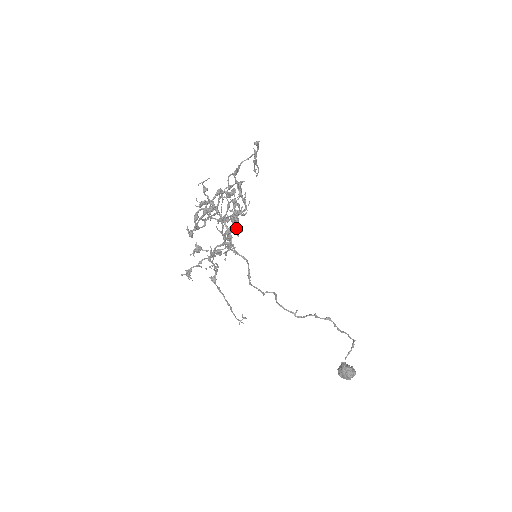
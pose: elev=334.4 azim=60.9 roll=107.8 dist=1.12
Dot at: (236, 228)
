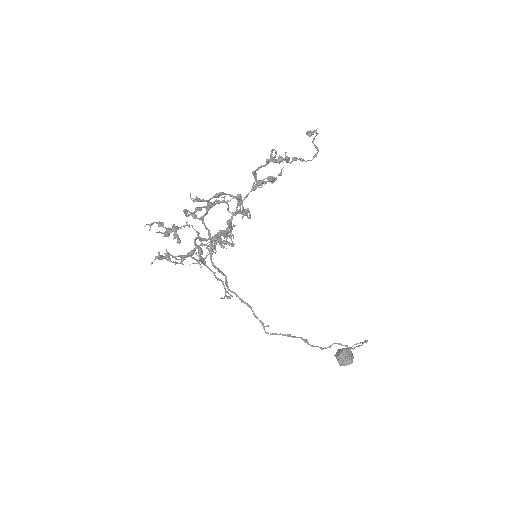
Dot at: (197, 261)
